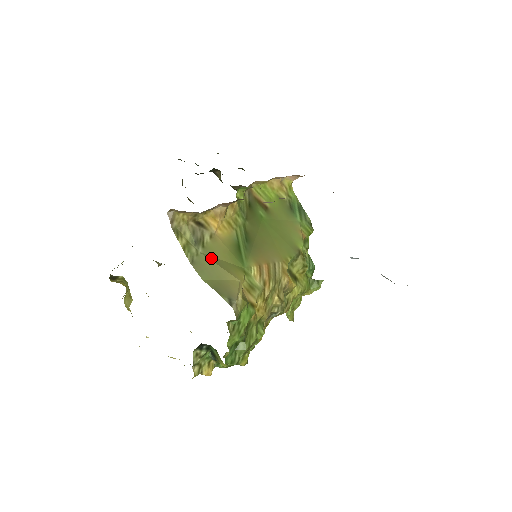
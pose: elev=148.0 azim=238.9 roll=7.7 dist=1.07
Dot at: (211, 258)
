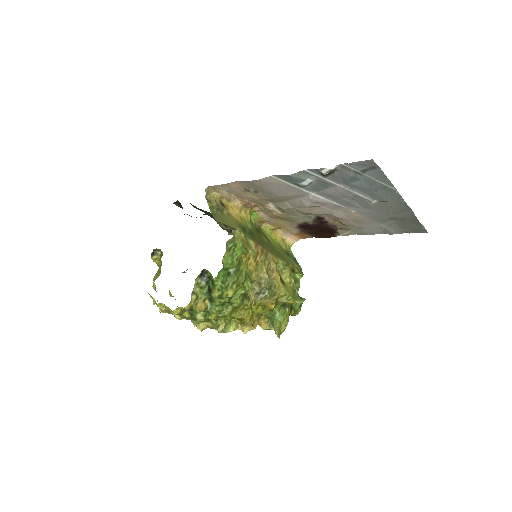
Dot at: (225, 218)
